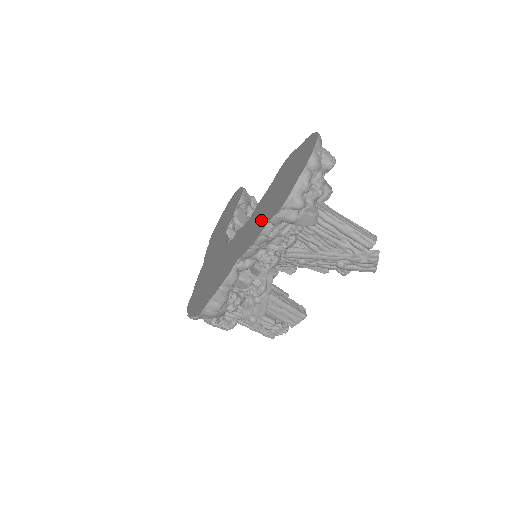
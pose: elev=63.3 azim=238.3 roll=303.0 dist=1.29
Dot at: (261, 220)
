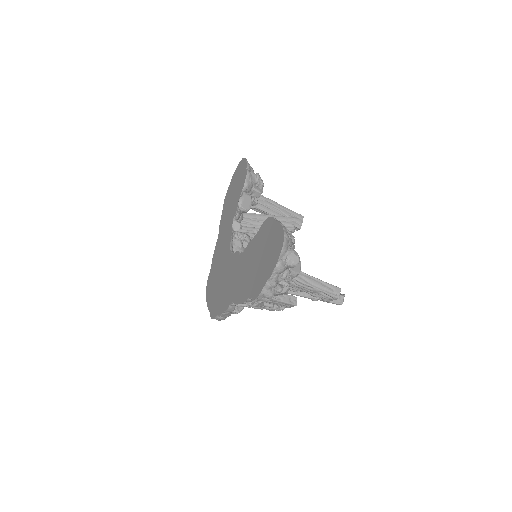
Dot at: (246, 281)
